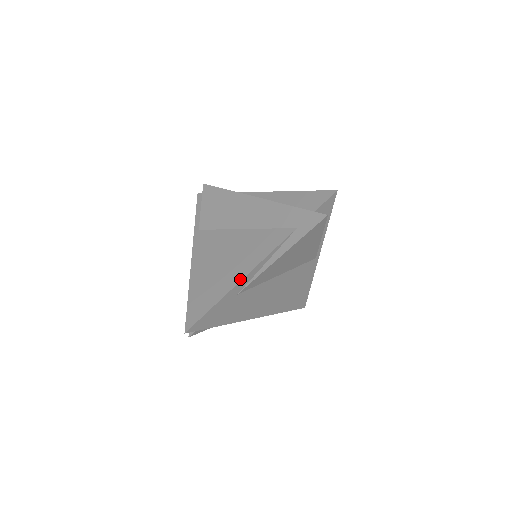
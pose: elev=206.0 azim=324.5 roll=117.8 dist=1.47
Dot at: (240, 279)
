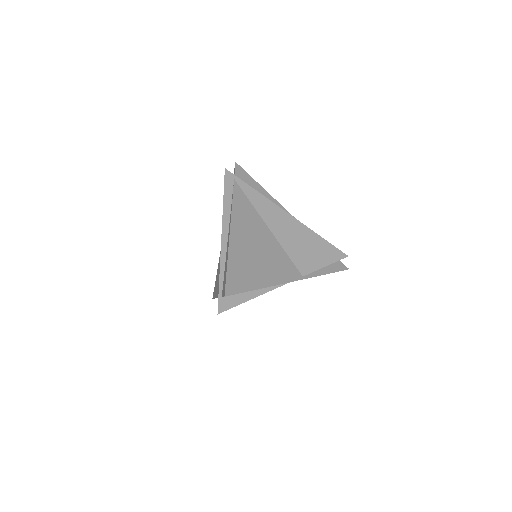
Dot at: occluded
